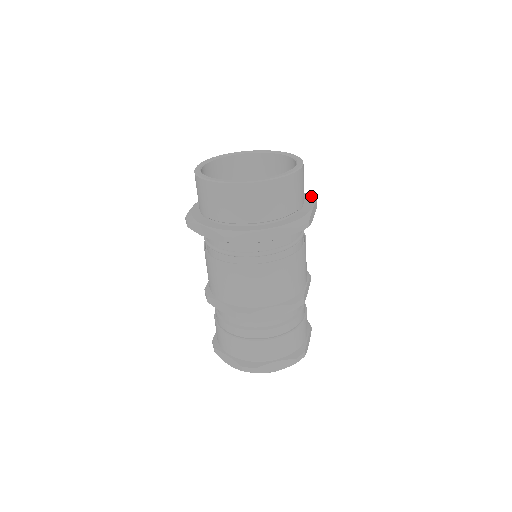
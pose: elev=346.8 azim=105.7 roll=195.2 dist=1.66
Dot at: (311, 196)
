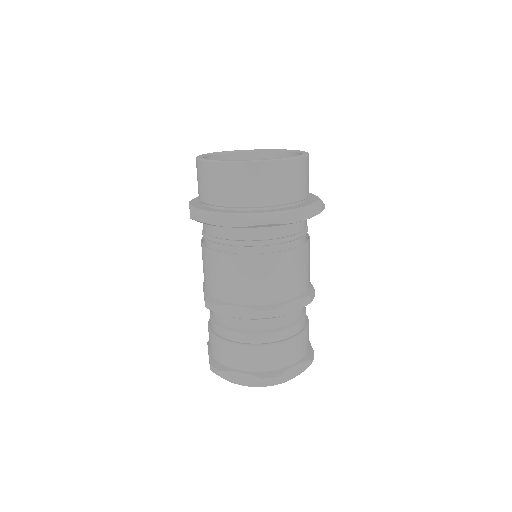
Dot at: occluded
